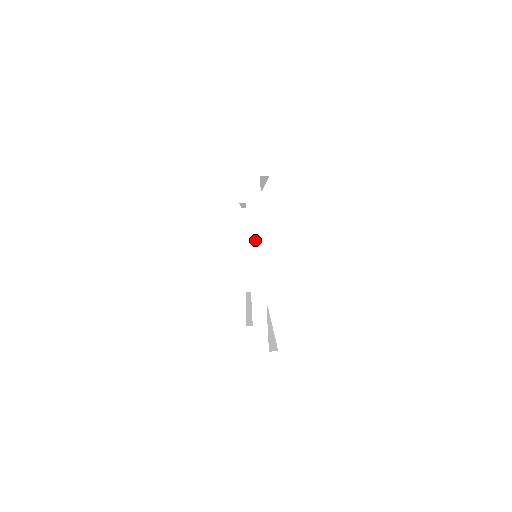
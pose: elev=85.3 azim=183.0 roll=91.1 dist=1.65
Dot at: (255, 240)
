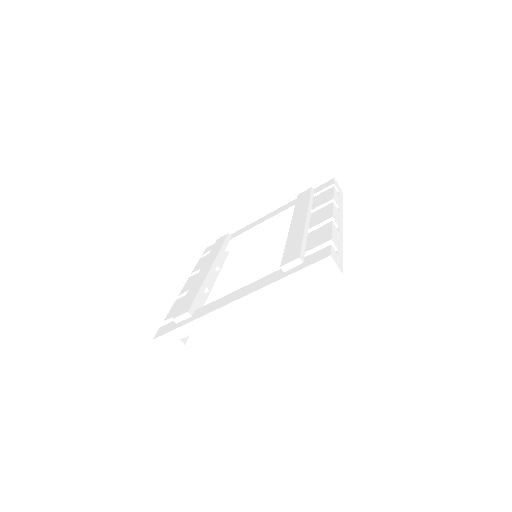
Dot at: (256, 297)
